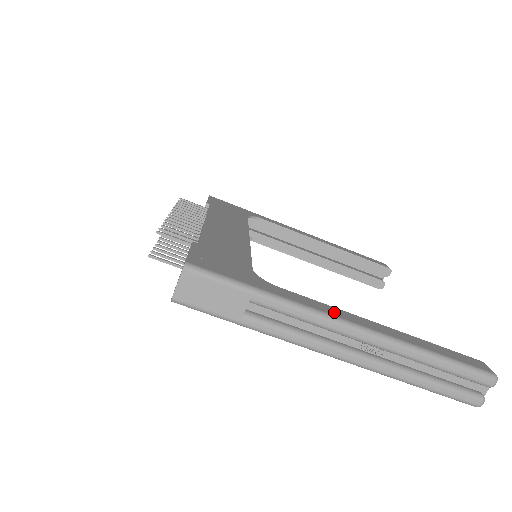
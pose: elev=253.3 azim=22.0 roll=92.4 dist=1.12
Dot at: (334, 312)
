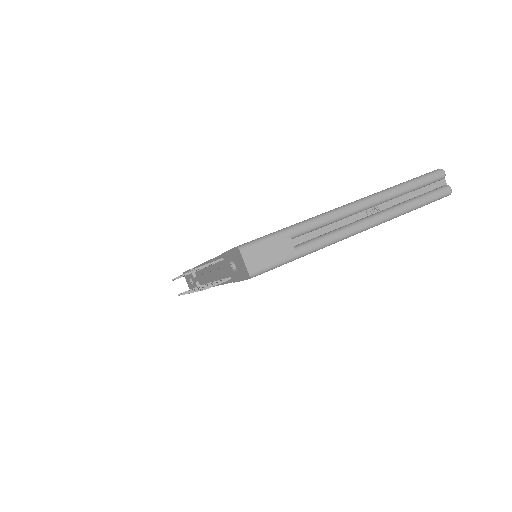
Dot at: occluded
